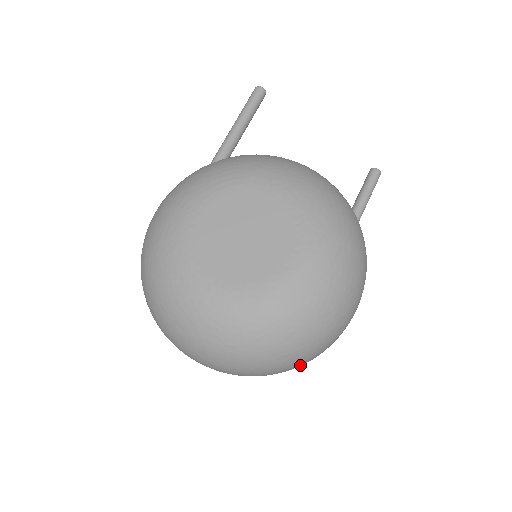
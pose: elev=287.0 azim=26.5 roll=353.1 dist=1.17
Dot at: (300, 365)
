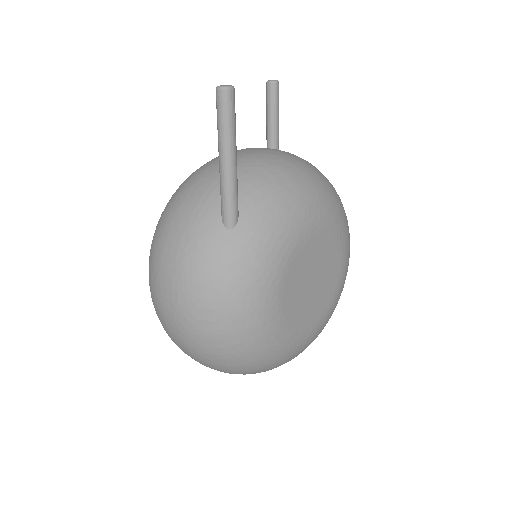
Dot at: occluded
